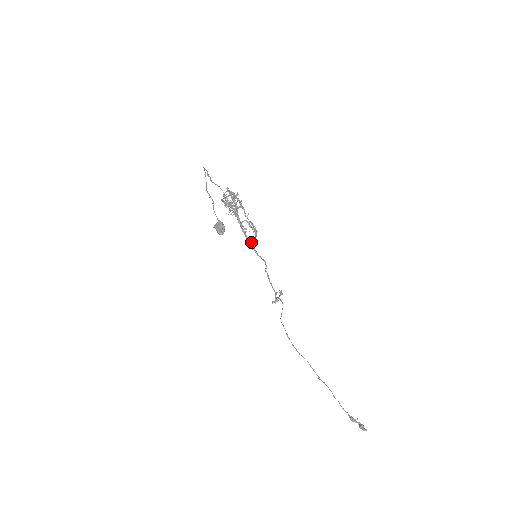
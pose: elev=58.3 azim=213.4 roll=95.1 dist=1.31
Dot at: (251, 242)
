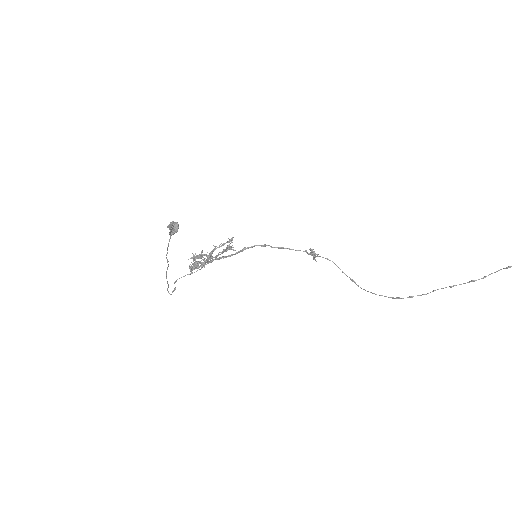
Dot at: (230, 241)
